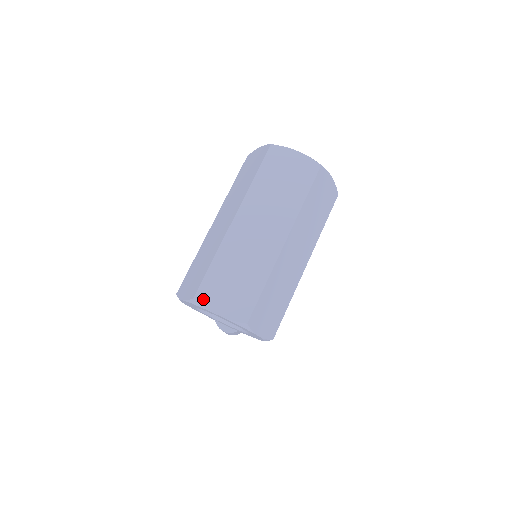
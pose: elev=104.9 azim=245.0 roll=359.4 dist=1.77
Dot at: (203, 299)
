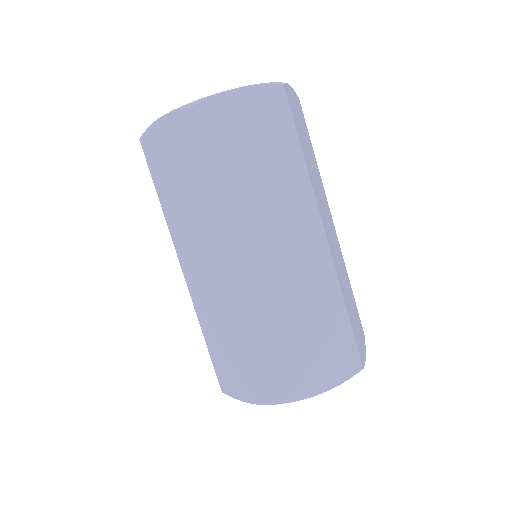
Dot at: (293, 393)
